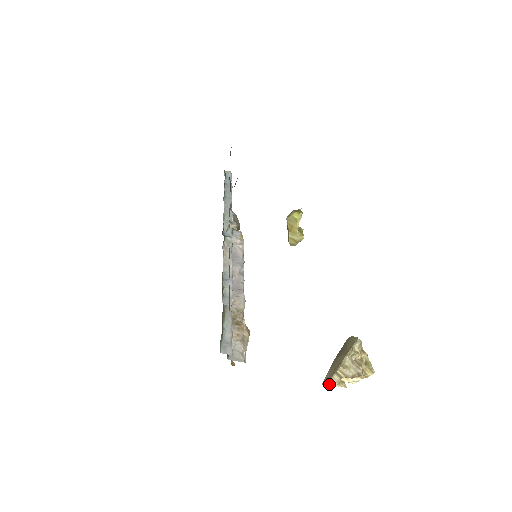
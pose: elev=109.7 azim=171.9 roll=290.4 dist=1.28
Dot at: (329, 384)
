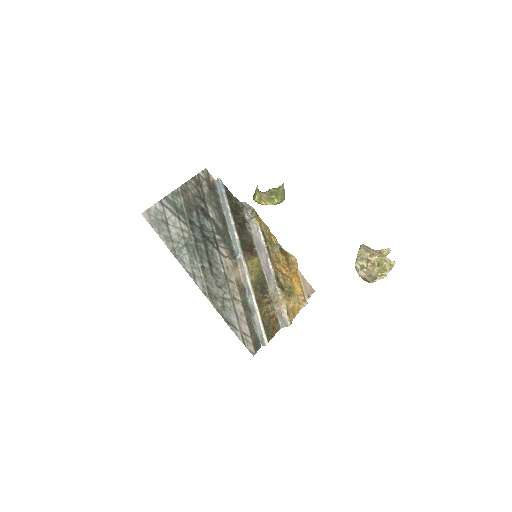
Dot at: occluded
